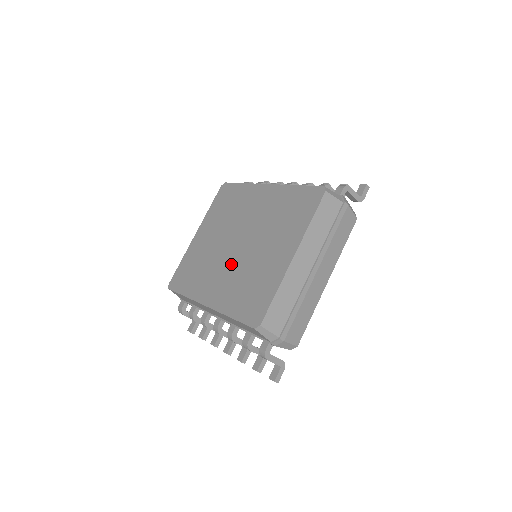
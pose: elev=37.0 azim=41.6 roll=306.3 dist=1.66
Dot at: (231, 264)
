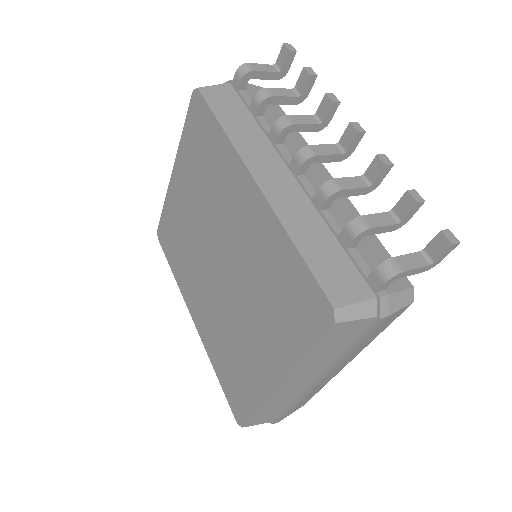
Dot at: (213, 292)
